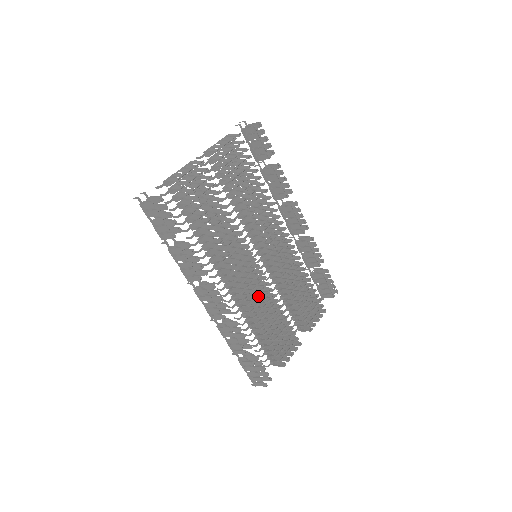
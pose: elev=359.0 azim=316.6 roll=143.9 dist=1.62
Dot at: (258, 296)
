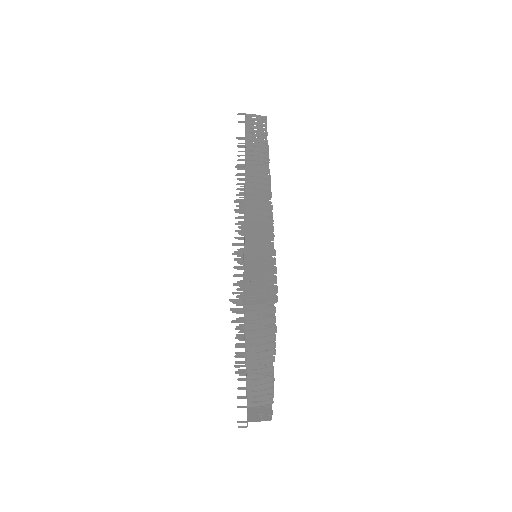
Dot at: occluded
